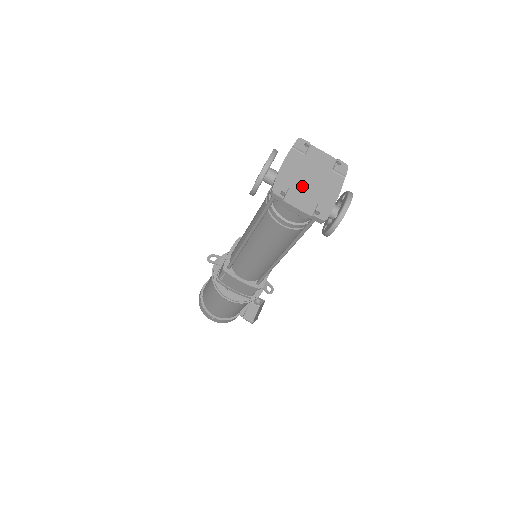
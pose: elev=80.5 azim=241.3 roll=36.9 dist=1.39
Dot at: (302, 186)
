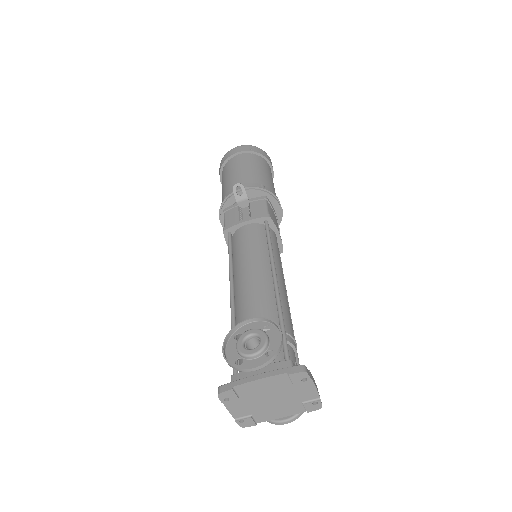
Dot at: (255, 400)
